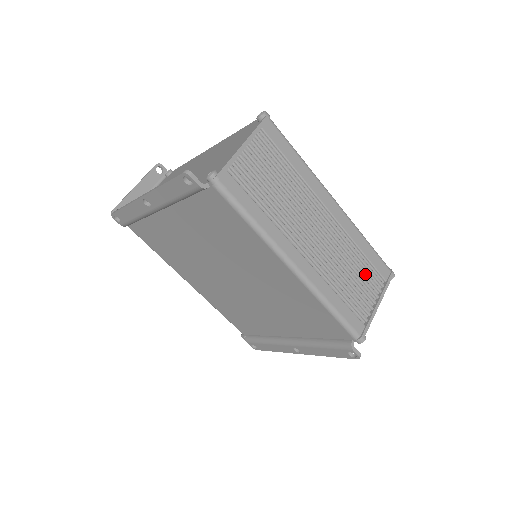
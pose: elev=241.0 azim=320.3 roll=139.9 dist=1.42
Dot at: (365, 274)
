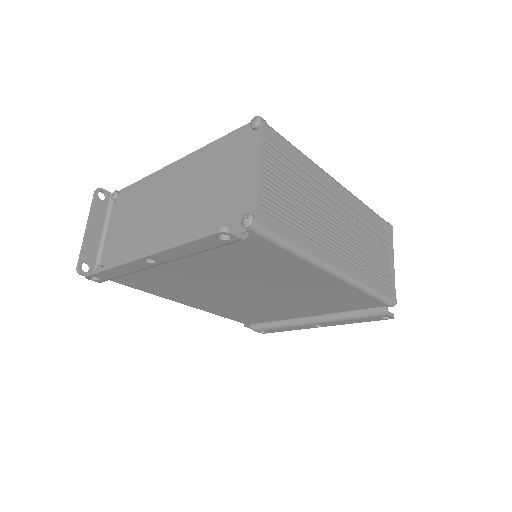
Dot at: (377, 240)
